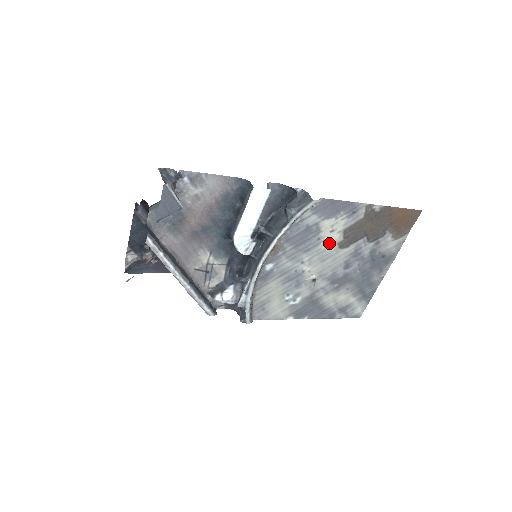
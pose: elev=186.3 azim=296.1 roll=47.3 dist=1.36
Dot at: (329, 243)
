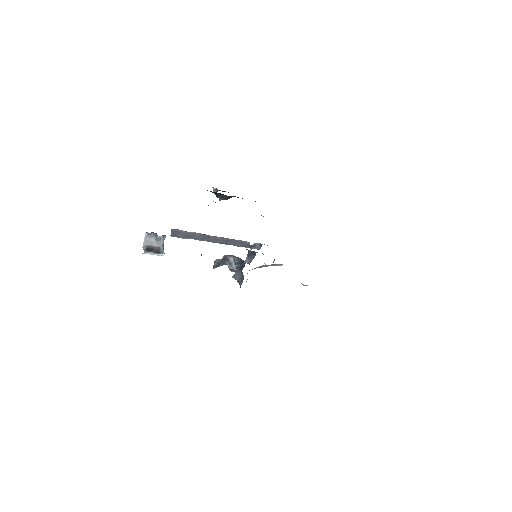
Dot at: occluded
